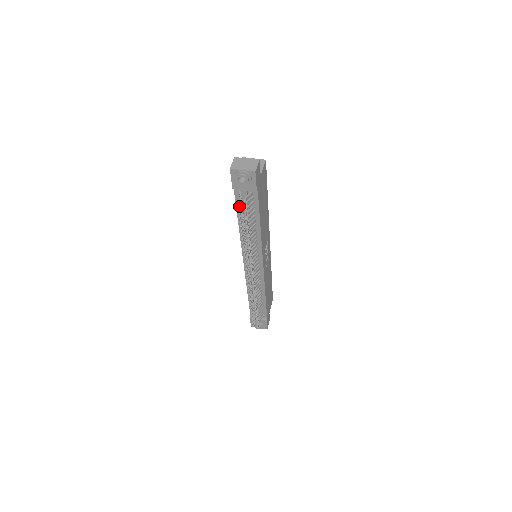
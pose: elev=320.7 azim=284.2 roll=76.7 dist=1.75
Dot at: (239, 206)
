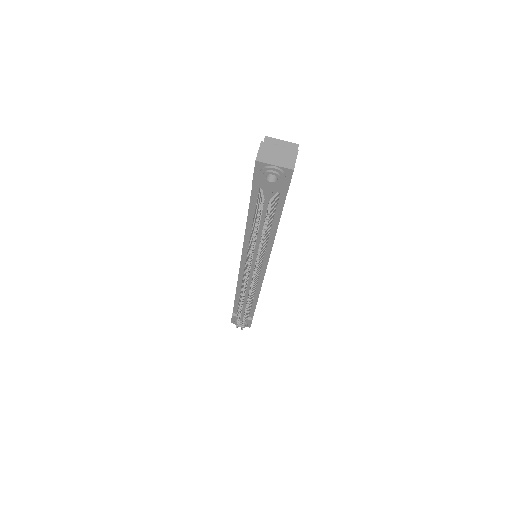
Dot at: (259, 212)
